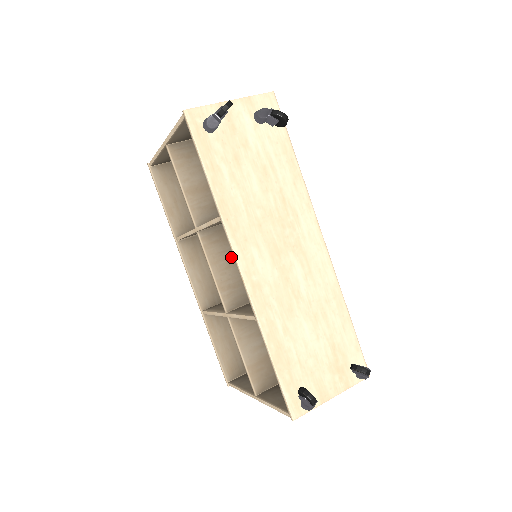
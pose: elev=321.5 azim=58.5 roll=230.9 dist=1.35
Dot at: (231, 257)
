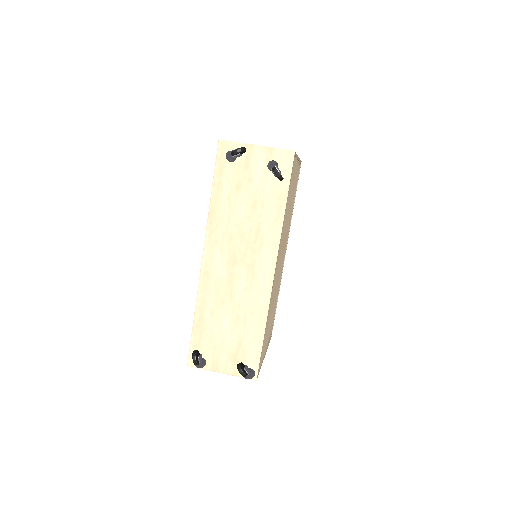
Dot at: occluded
